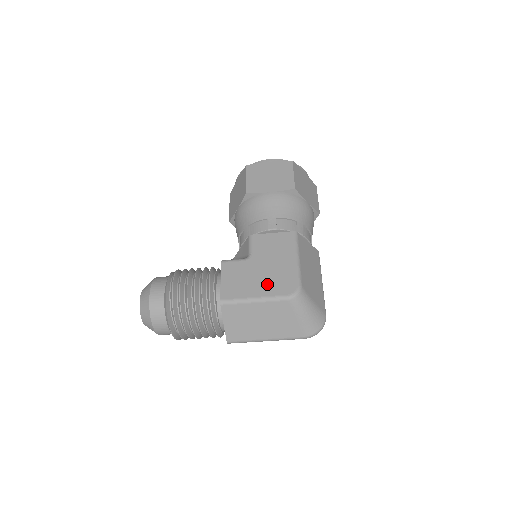
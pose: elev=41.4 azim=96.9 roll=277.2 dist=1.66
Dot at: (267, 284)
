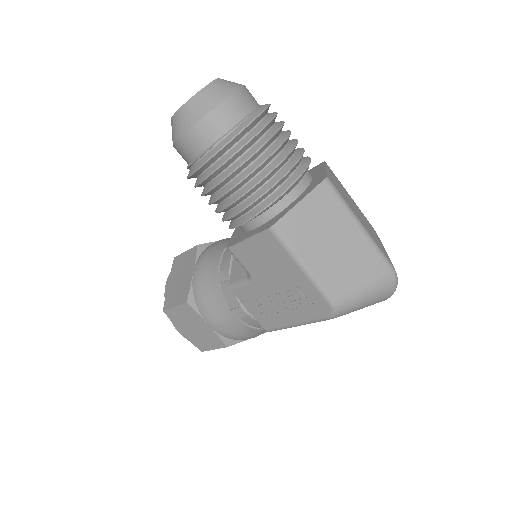
Dot at: occluded
